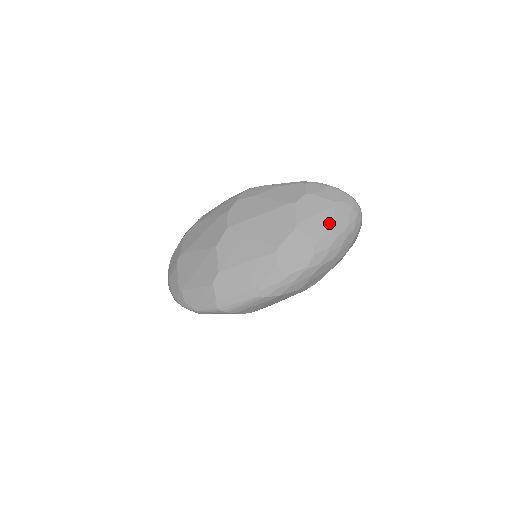
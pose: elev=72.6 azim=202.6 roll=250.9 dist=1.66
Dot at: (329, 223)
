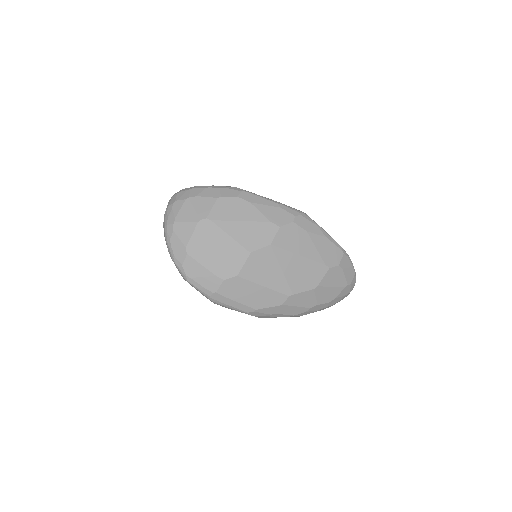
Dot at: (333, 297)
